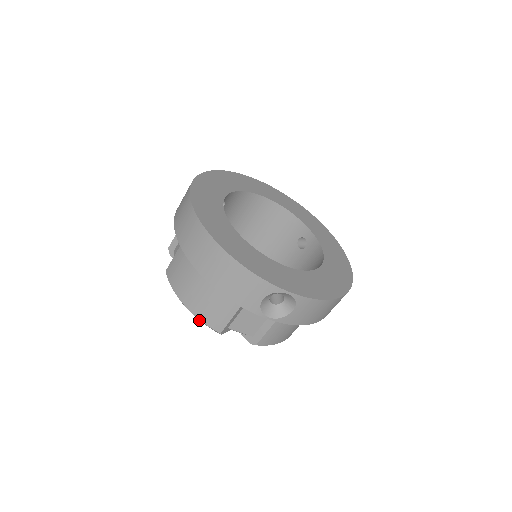
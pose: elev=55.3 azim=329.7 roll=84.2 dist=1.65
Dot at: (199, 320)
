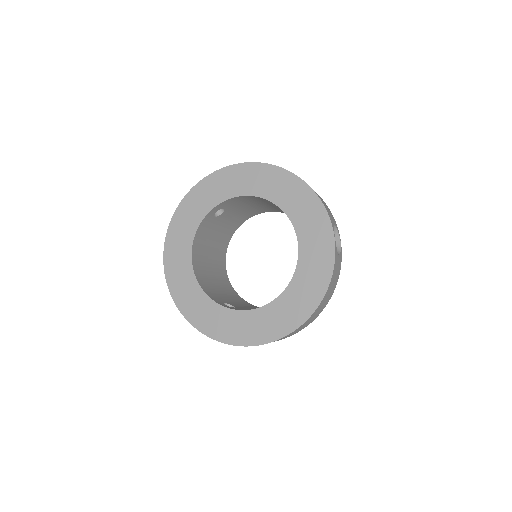
Dot at: occluded
